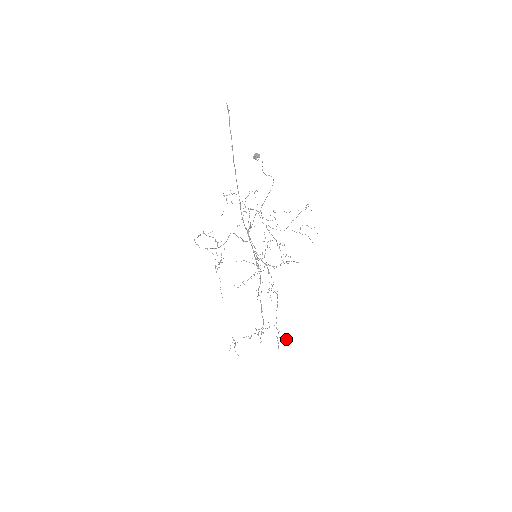
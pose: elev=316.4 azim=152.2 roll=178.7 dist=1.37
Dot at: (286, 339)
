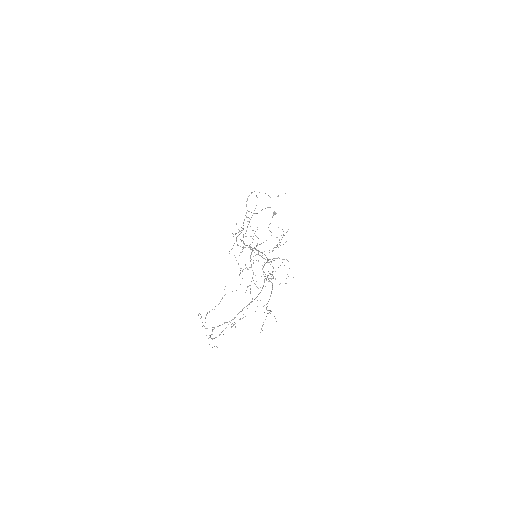
Dot at: occluded
